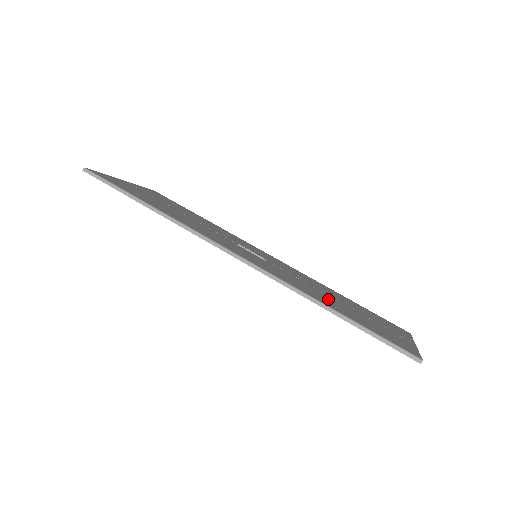
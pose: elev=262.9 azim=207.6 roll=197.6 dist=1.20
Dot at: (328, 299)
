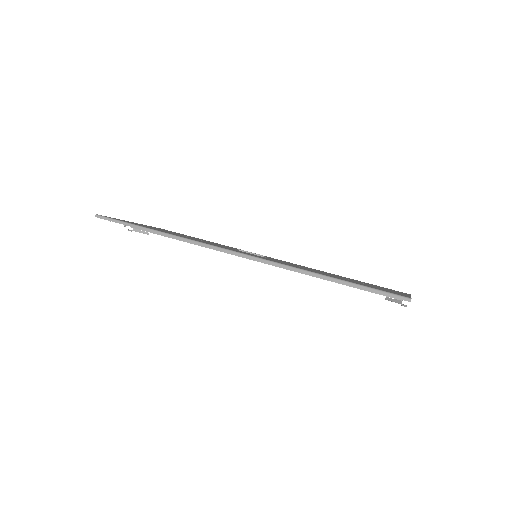
Dot at: (323, 273)
